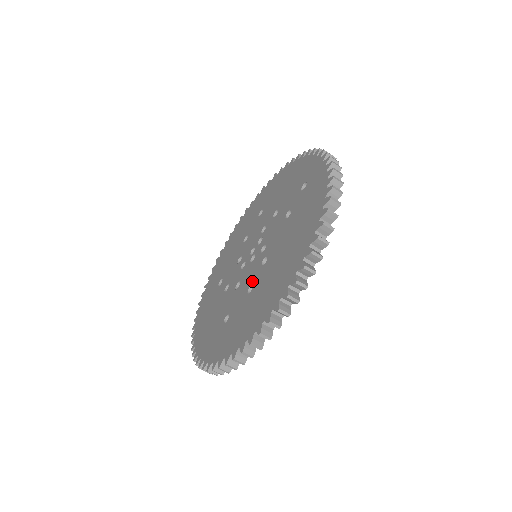
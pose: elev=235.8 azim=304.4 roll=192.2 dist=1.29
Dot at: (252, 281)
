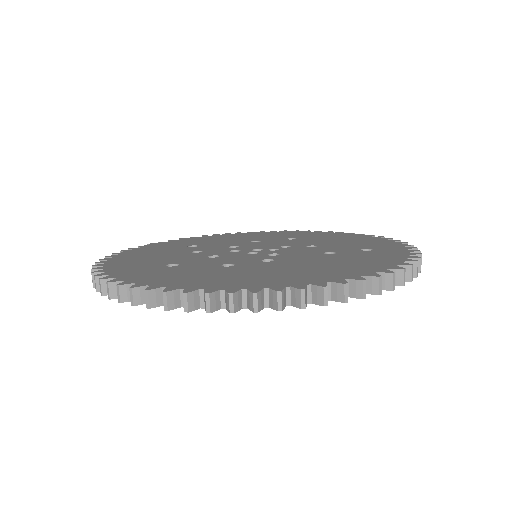
Dot at: (237, 262)
